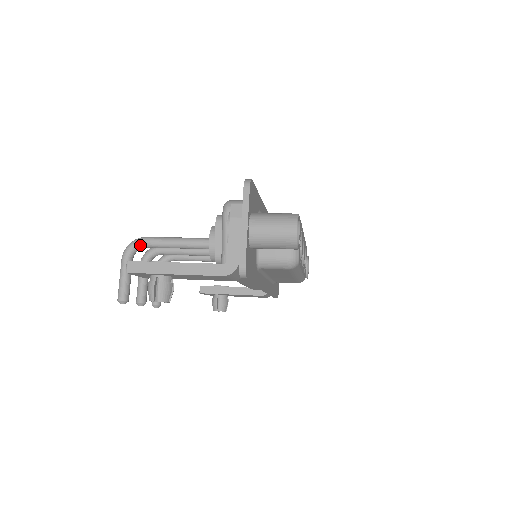
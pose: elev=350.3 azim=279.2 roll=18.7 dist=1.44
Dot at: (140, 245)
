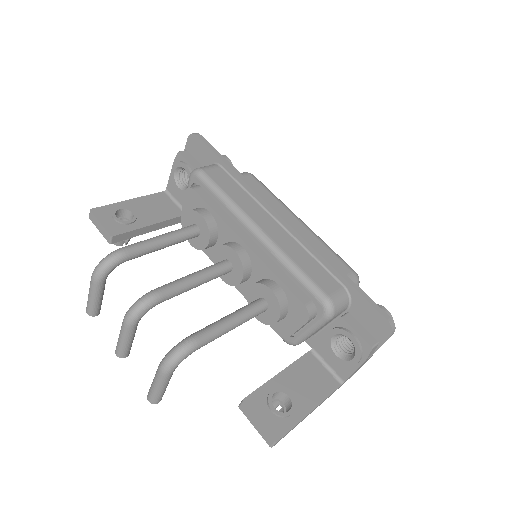
Dot at: occluded
